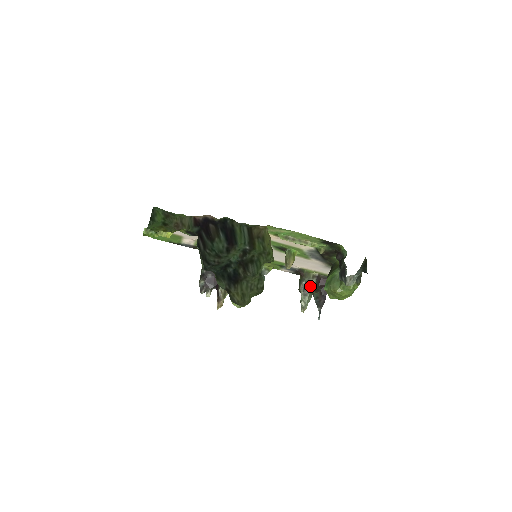
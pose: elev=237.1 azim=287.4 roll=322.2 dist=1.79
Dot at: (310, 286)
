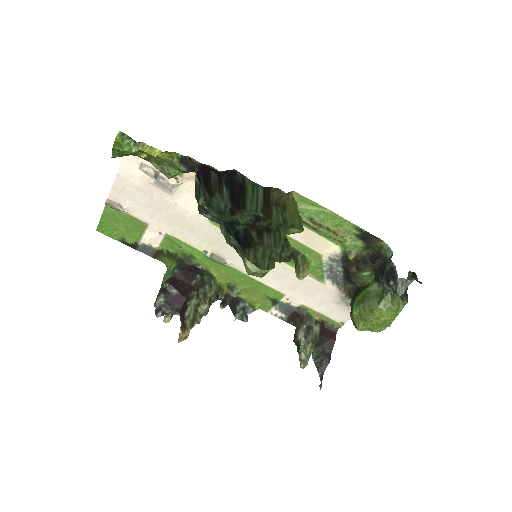
Dot at: (313, 333)
